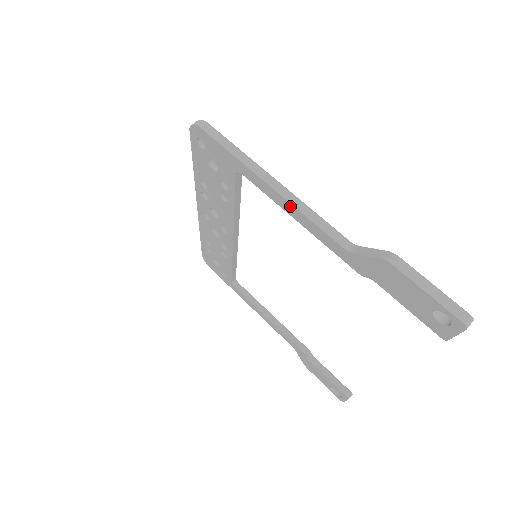
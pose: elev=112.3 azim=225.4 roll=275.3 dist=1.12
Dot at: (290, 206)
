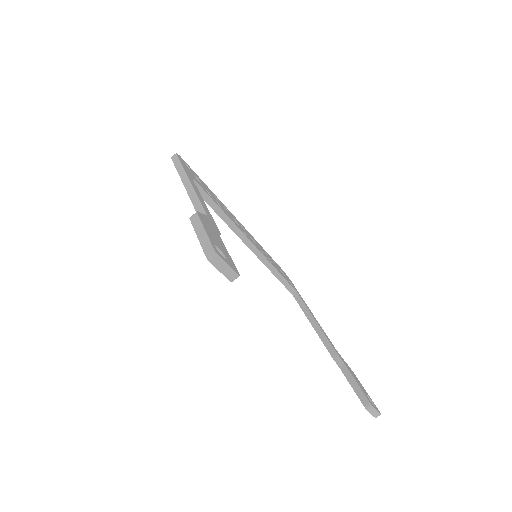
Dot at: occluded
